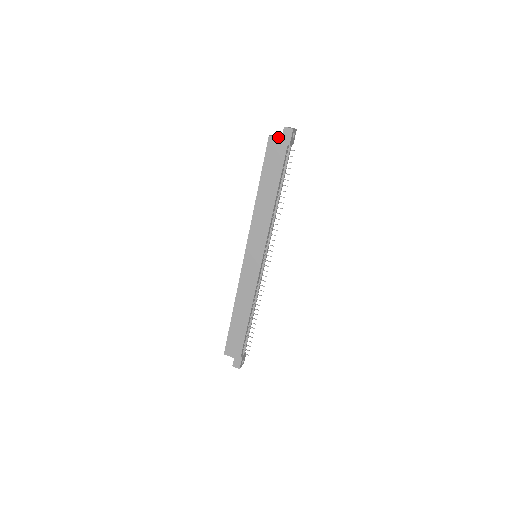
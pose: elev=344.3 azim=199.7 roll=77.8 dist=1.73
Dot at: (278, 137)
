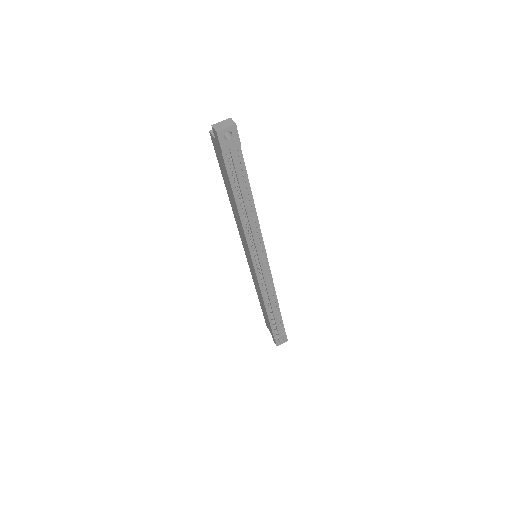
Dot at: occluded
